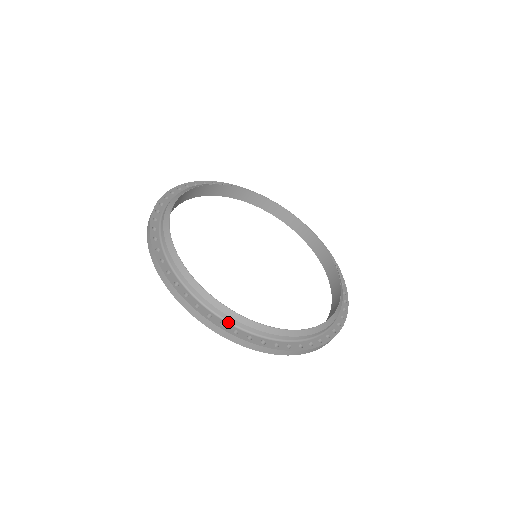
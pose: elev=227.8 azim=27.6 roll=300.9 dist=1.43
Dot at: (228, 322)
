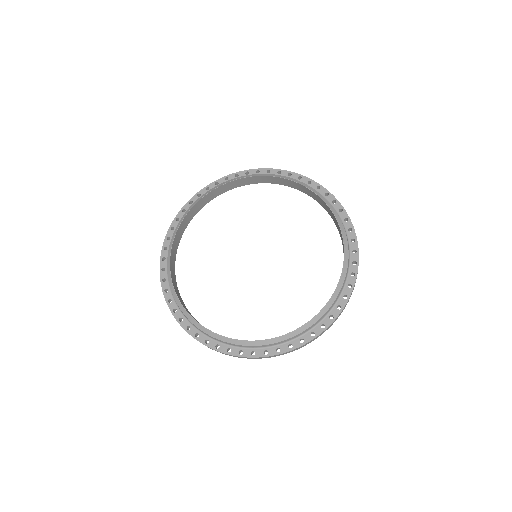
Dot at: (212, 338)
